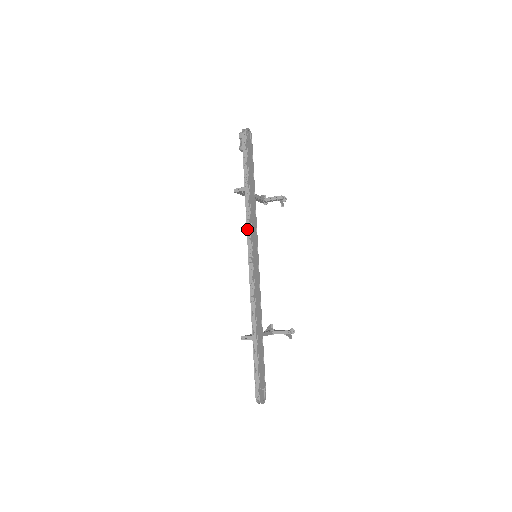
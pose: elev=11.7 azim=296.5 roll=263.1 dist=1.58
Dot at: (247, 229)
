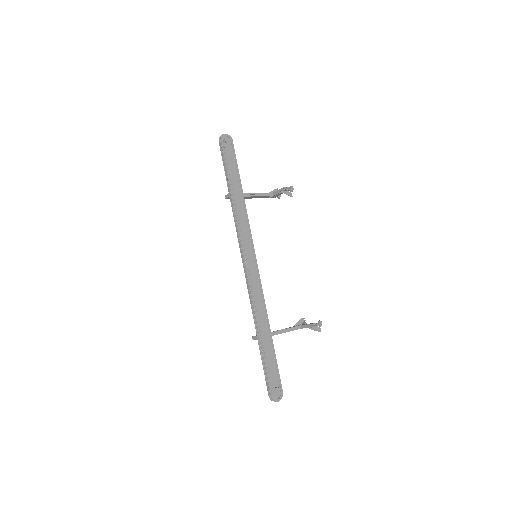
Dot at: occluded
